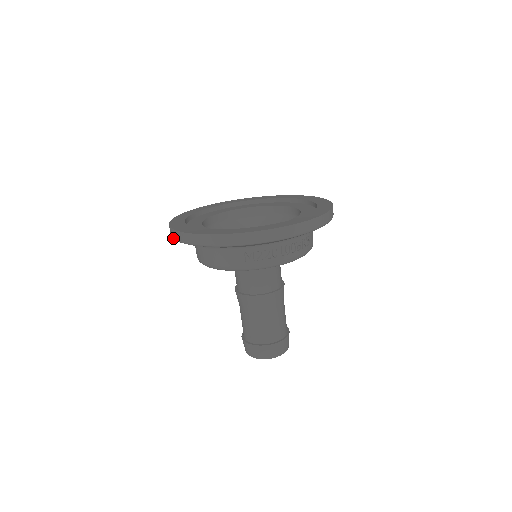
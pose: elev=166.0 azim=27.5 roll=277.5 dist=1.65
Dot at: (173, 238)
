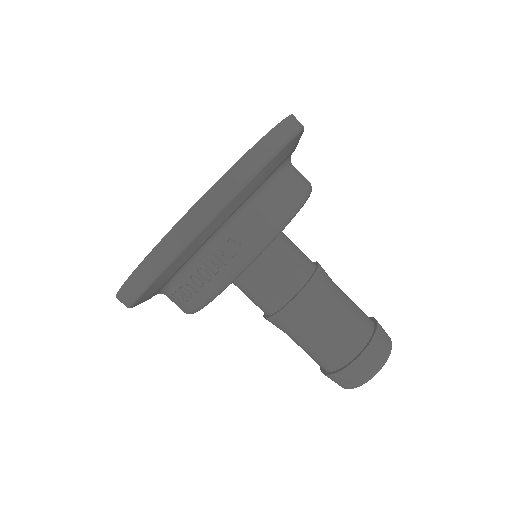
Dot at: occluded
